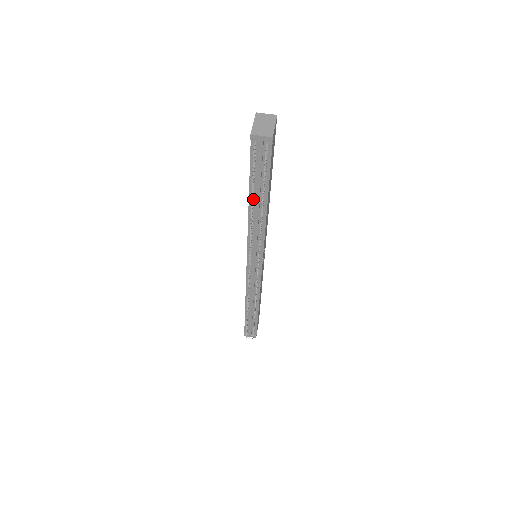
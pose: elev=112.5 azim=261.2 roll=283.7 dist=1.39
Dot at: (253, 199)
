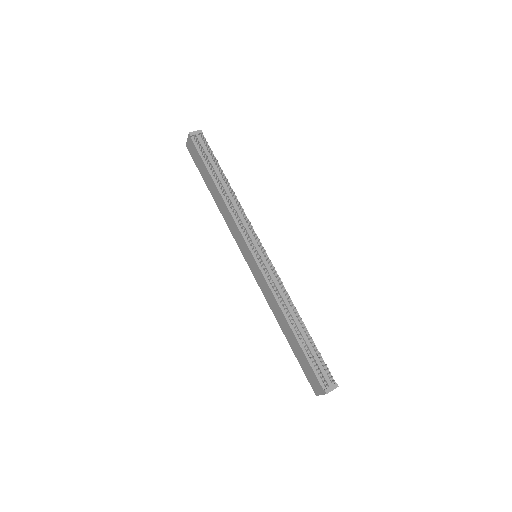
Dot at: (217, 182)
